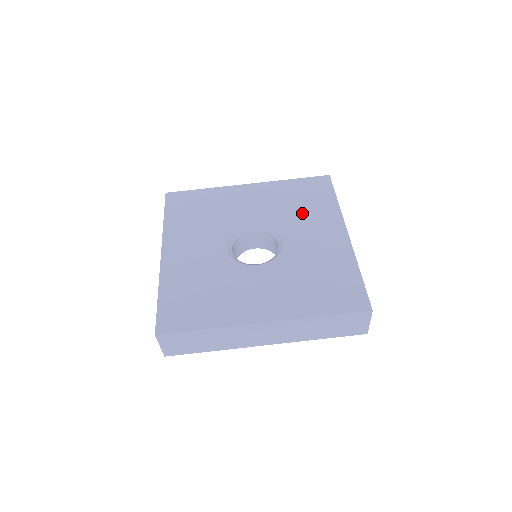
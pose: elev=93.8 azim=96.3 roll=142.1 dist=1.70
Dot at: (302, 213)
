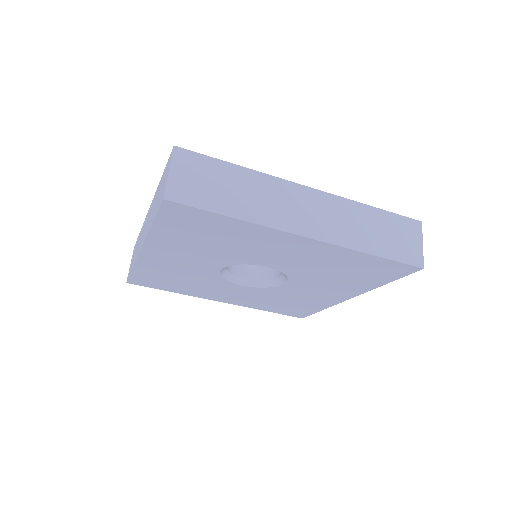
Dot at: (332, 279)
